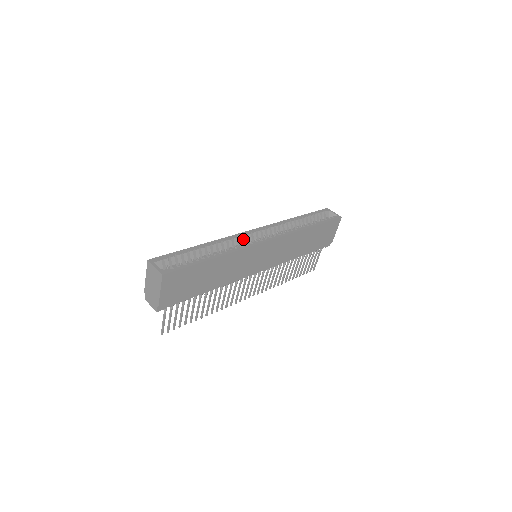
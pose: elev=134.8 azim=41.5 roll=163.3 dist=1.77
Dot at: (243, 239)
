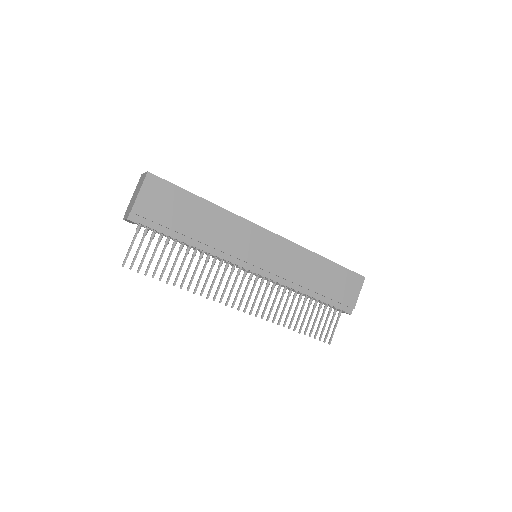
Dot at: occluded
